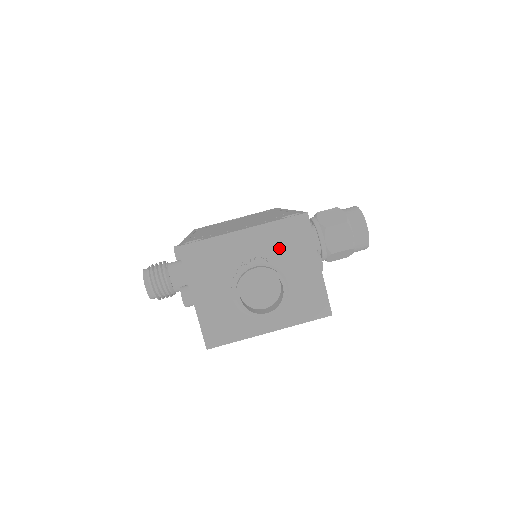
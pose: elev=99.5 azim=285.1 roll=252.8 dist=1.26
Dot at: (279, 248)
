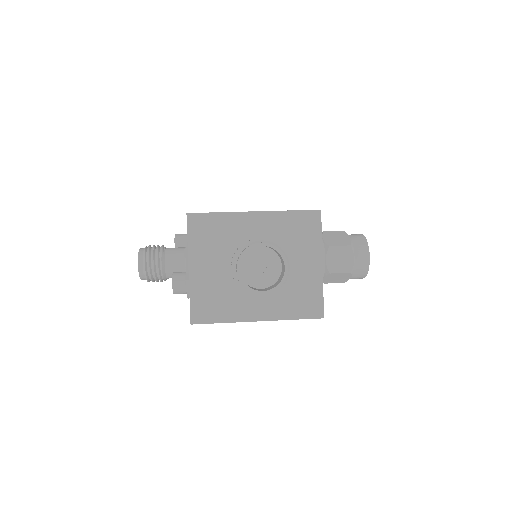
Dot at: (286, 238)
